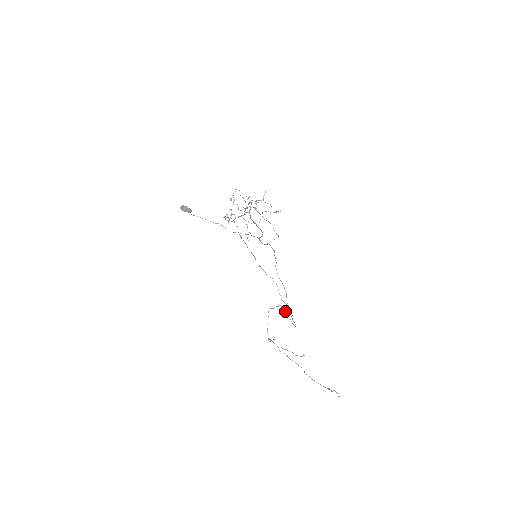
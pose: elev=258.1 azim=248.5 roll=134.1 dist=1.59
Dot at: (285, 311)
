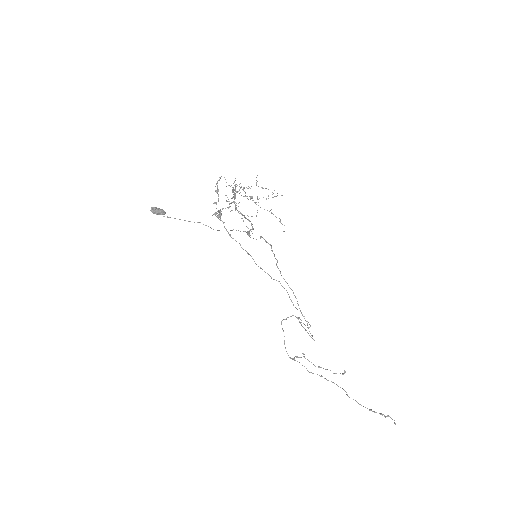
Dot at: (299, 322)
